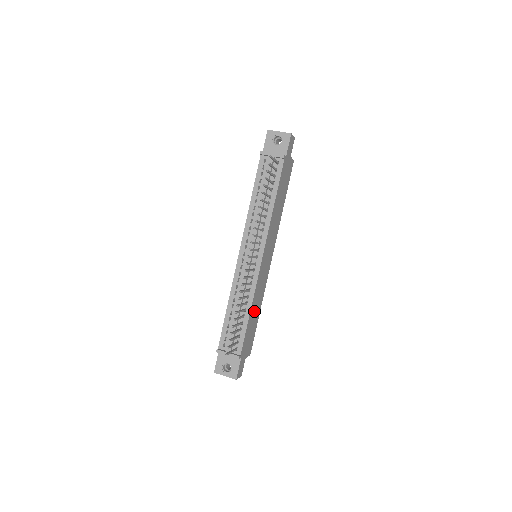
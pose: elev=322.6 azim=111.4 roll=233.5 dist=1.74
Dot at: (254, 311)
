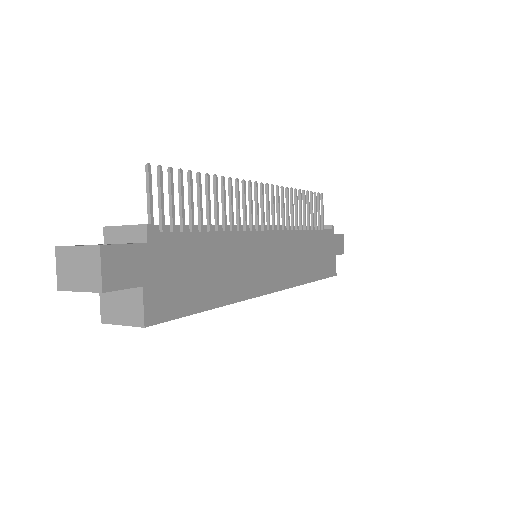
Dot at: (217, 262)
